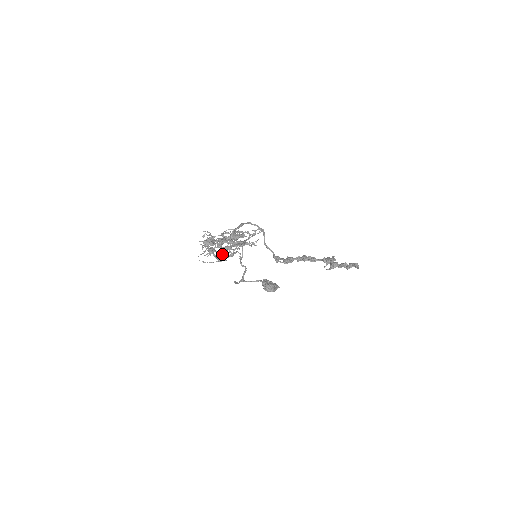
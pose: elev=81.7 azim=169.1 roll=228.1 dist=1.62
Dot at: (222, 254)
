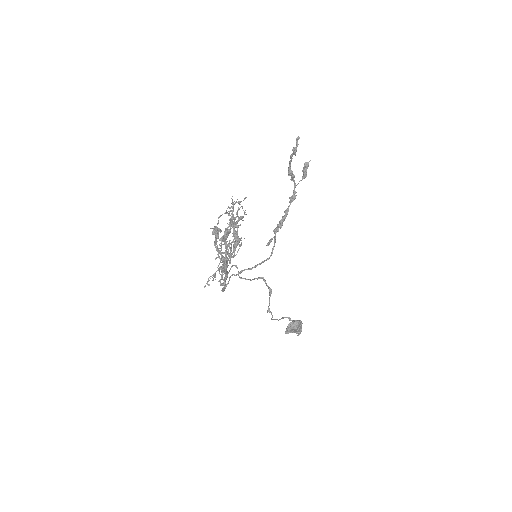
Dot at: (234, 233)
